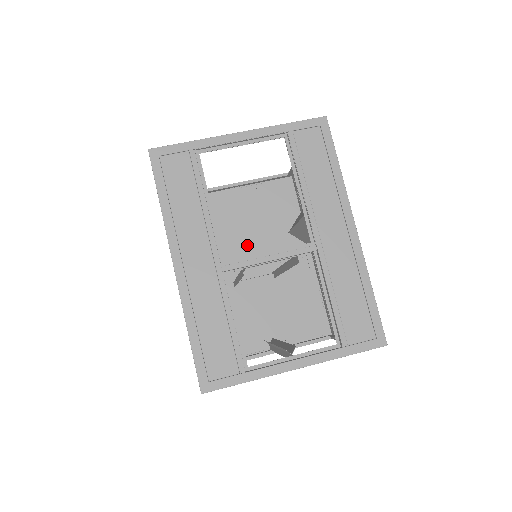
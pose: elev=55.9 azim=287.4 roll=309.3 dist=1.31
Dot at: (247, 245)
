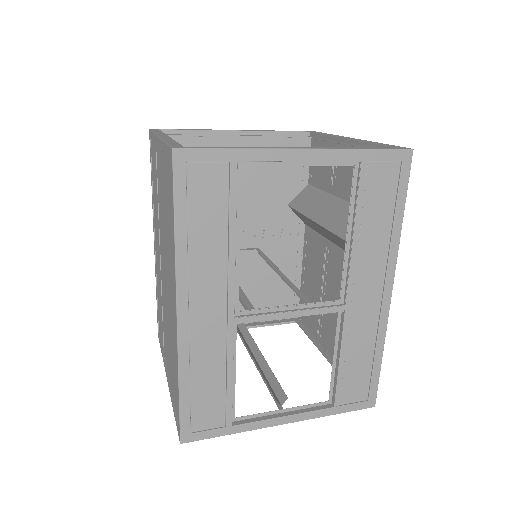
Dot at: occluded
